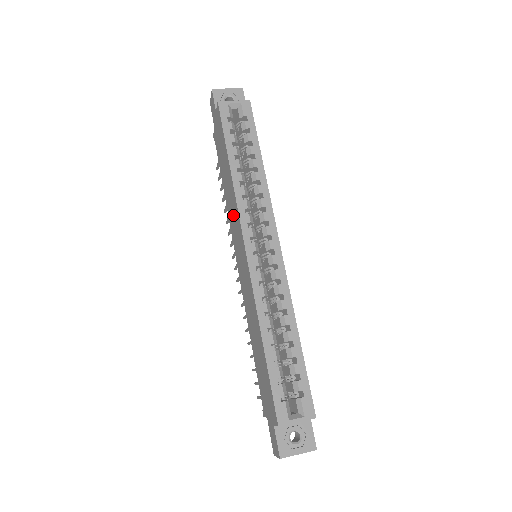
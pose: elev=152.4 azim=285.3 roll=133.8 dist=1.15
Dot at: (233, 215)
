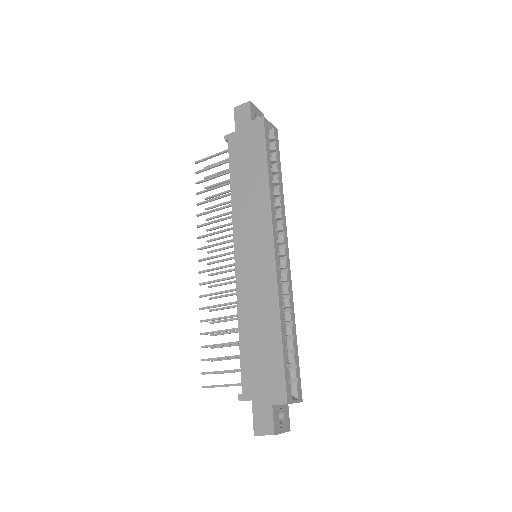
Dot at: (252, 214)
